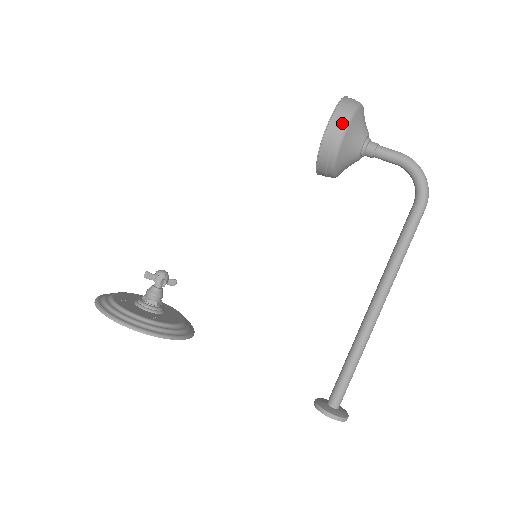
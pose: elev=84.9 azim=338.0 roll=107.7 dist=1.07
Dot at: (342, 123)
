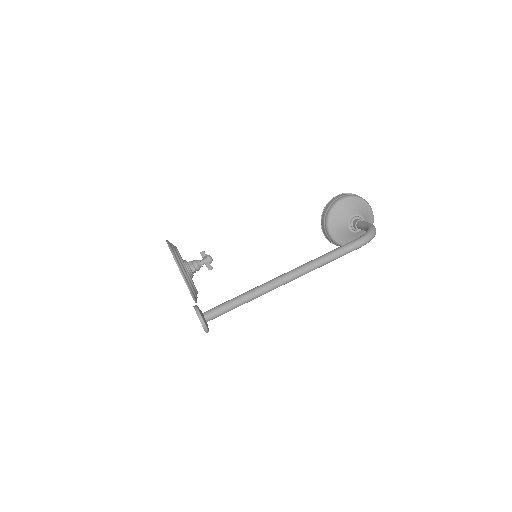
Dot at: (345, 196)
